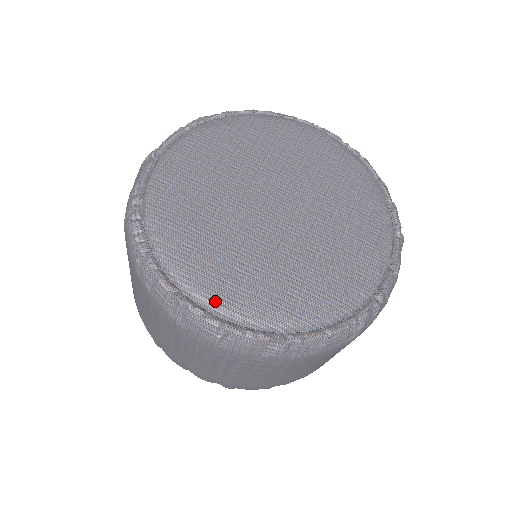
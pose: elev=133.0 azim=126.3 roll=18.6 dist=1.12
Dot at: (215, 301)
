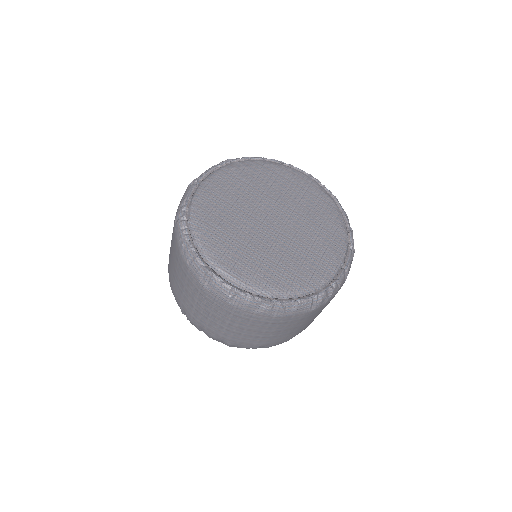
Dot at: (230, 273)
